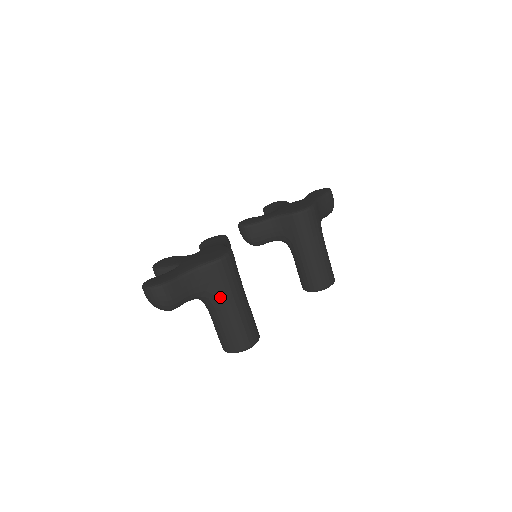
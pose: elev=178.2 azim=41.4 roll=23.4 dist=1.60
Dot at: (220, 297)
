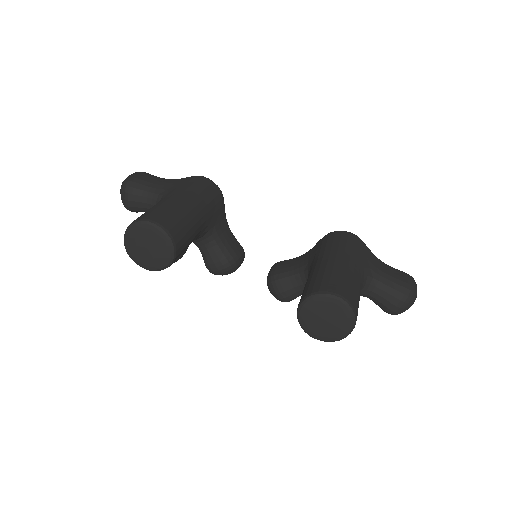
Dot at: (172, 192)
